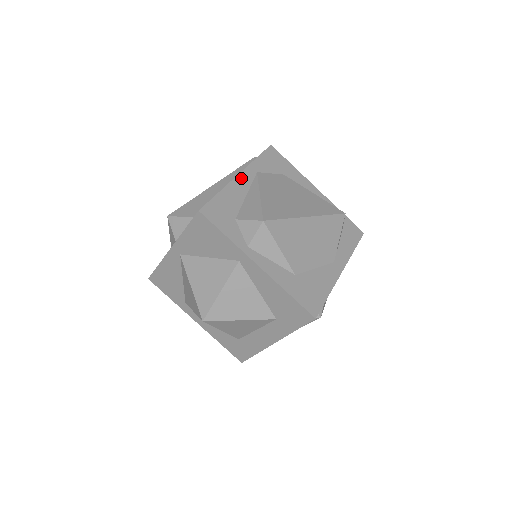
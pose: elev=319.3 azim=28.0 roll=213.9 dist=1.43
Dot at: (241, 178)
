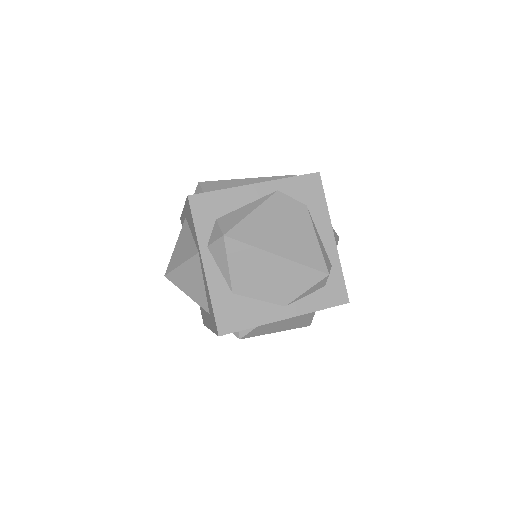
Dot at: (255, 188)
